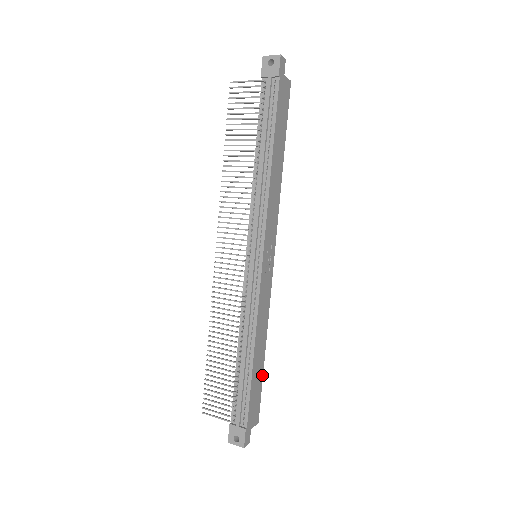
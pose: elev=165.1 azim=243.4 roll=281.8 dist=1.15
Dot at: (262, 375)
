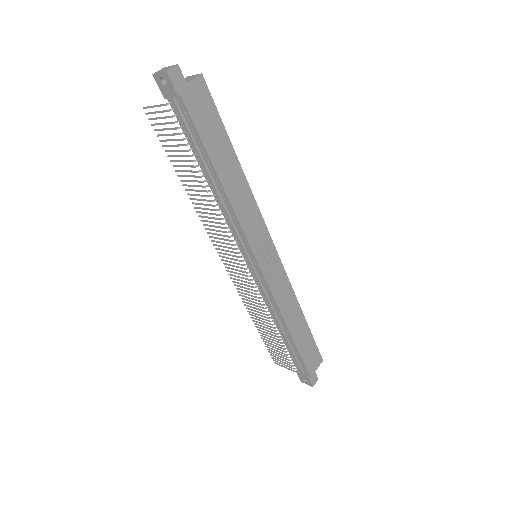
Dot at: (310, 332)
